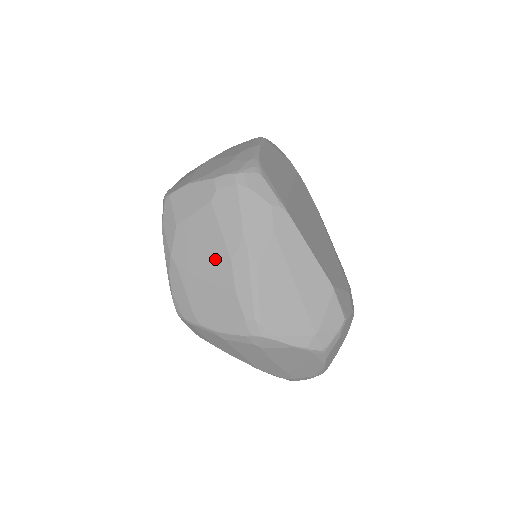
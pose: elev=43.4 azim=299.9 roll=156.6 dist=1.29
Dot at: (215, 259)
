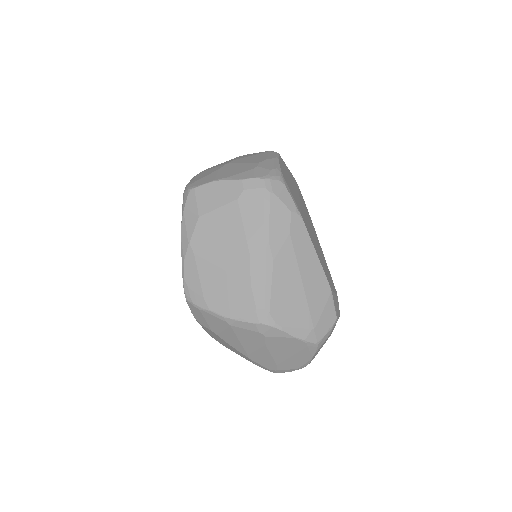
Dot at: (234, 251)
